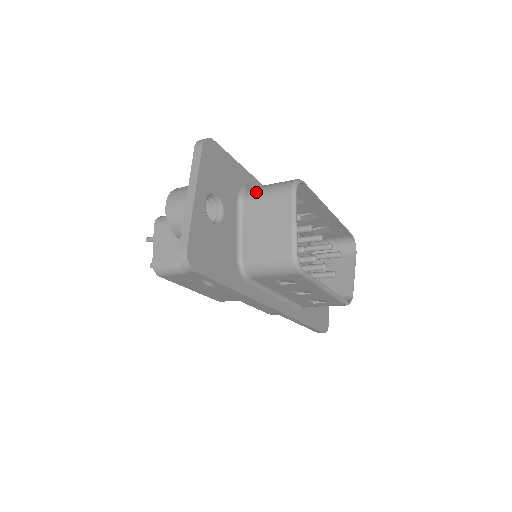
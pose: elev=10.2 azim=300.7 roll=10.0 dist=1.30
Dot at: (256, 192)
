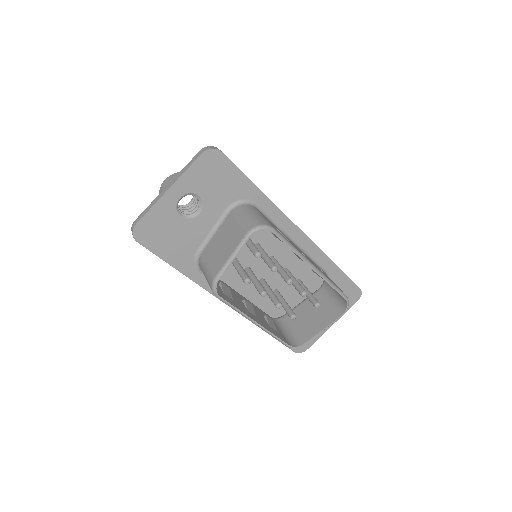
Dot at: (240, 212)
